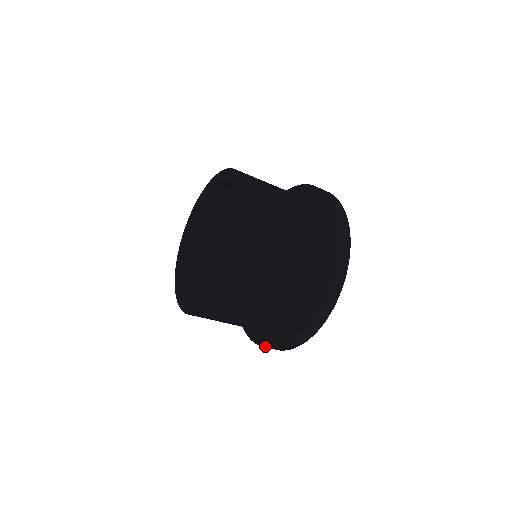
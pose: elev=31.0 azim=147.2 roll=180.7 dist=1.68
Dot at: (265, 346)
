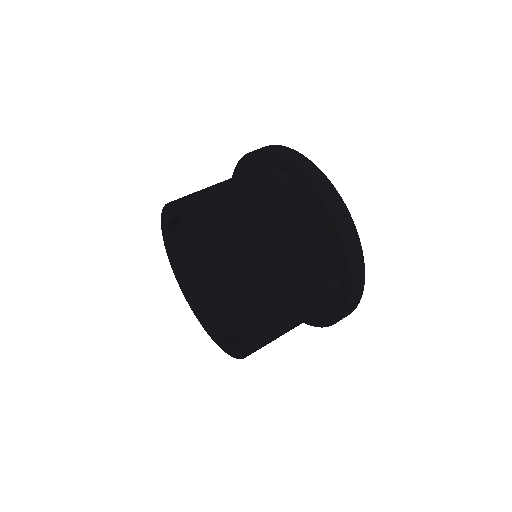
Dot at: (339, 318)
